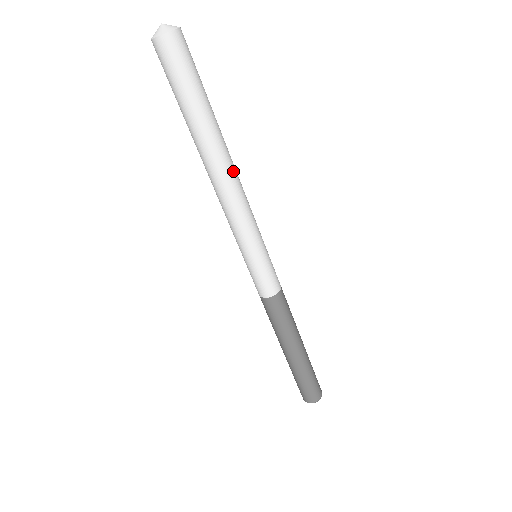
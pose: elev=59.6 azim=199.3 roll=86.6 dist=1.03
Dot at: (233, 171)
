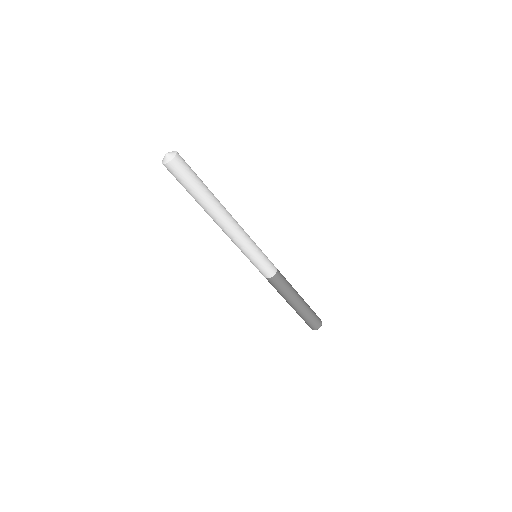
Dot at: (224, 222)
